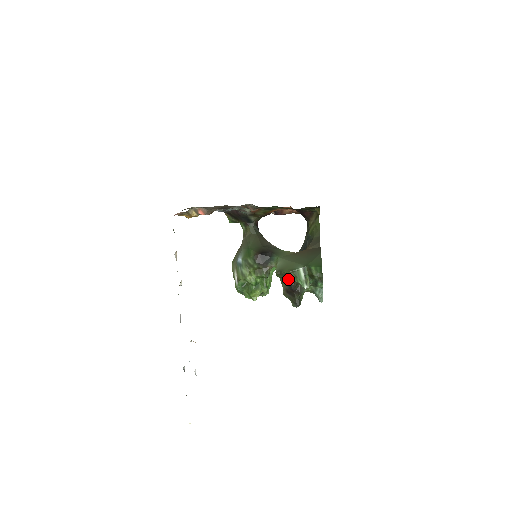
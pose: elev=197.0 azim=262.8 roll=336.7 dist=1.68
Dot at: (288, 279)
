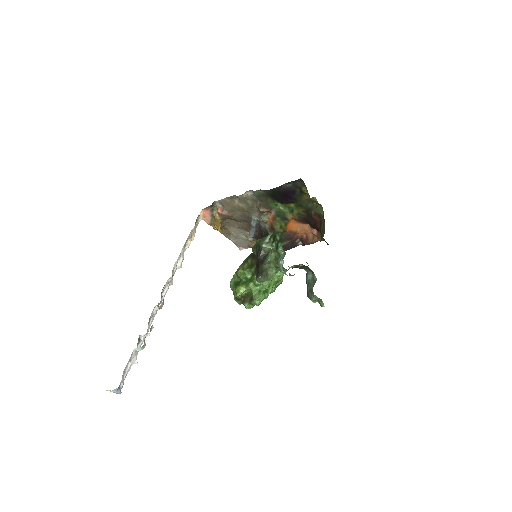
Dot at: (258, 249)
